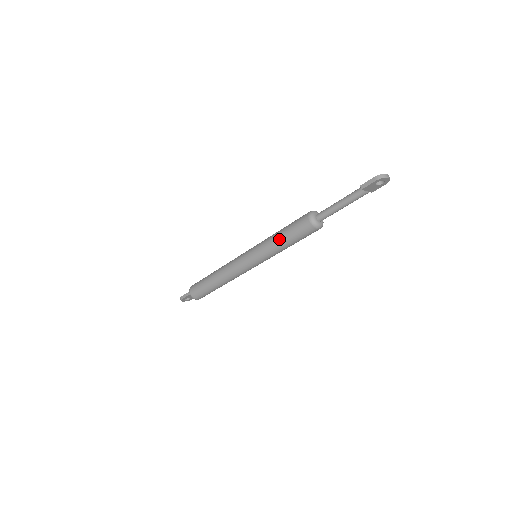
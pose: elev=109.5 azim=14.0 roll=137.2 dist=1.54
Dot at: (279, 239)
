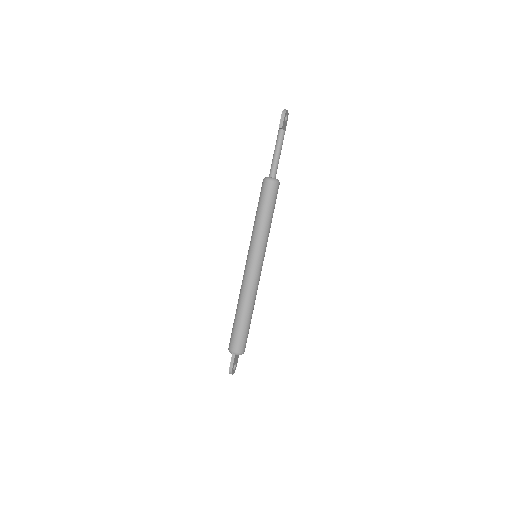
Dot at: (263, 217)
